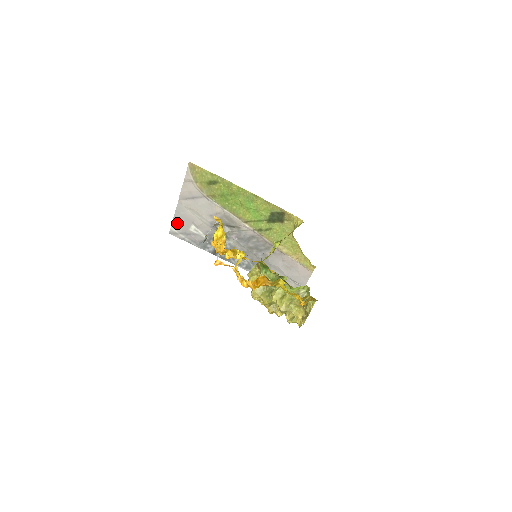
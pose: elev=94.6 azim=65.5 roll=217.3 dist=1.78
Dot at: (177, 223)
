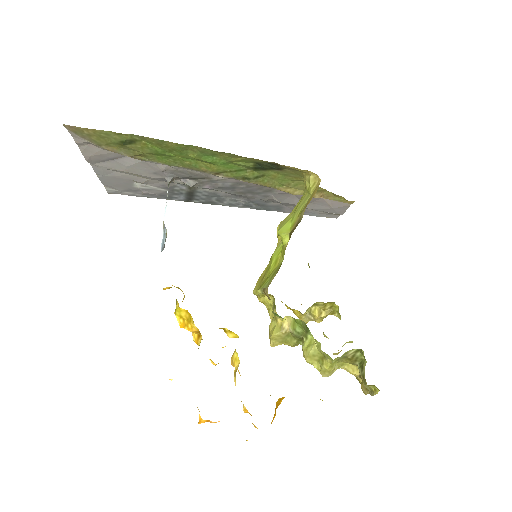
Dot at: (110, 184)
